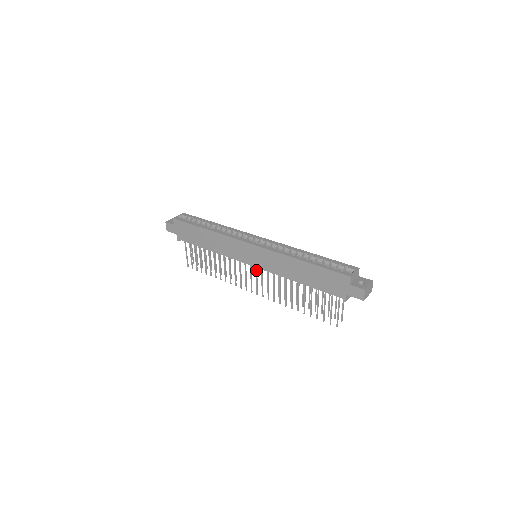
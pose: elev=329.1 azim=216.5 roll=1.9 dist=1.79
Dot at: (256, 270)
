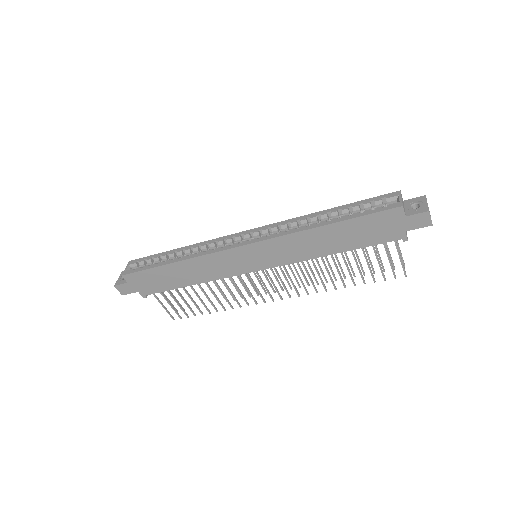
Dot at: (266, 272)
